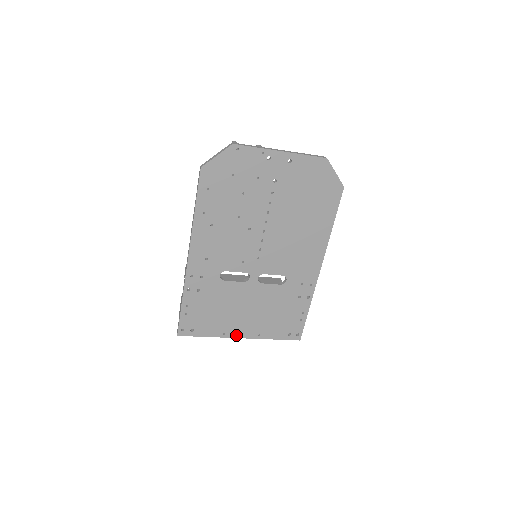
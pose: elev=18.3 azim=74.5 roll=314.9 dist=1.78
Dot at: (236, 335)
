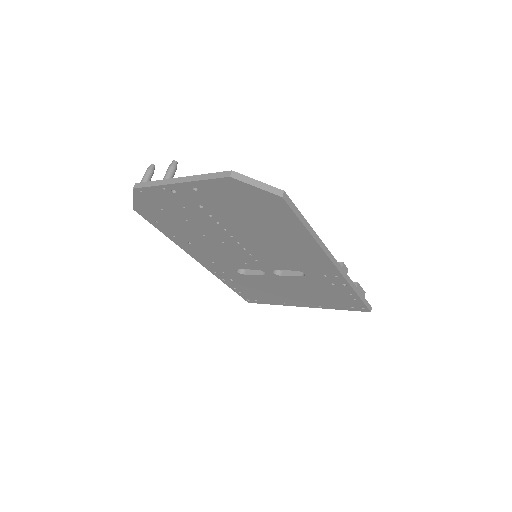
Dot at: (298, 305)
